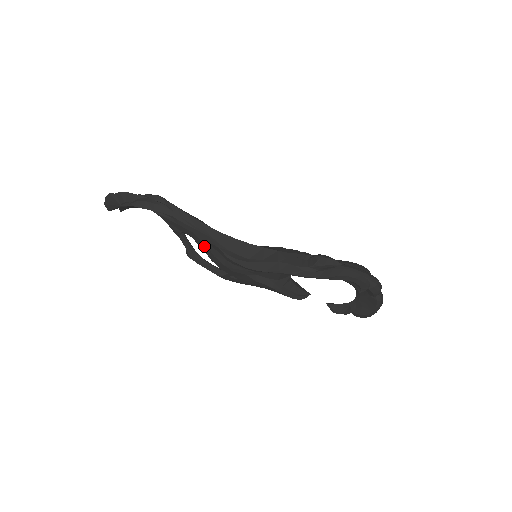
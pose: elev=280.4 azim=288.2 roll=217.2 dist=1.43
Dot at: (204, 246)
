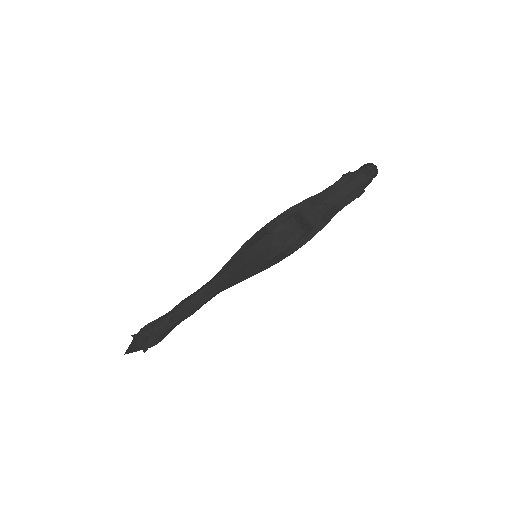
Dot at: (218, 293)
